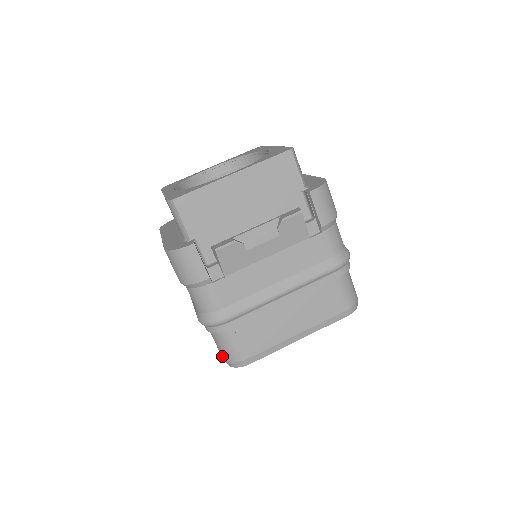
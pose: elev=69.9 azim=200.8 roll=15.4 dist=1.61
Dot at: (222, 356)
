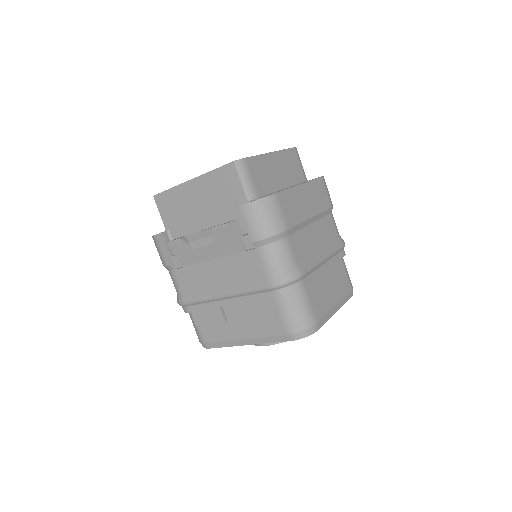
Dot at: occluded
